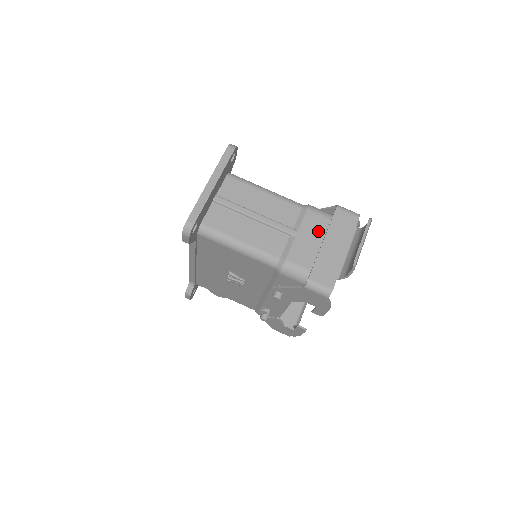
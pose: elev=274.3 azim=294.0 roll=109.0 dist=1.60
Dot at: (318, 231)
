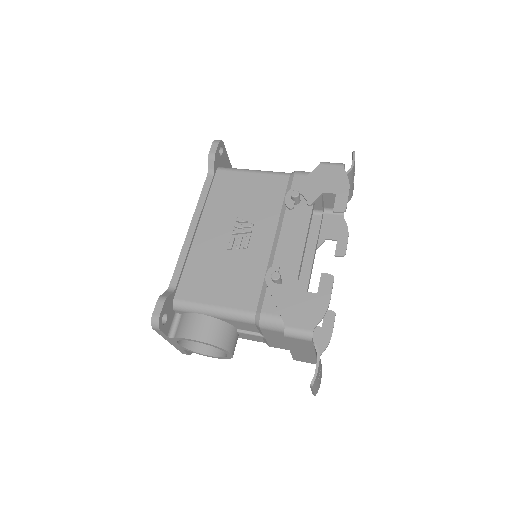
Dot at: occluded
